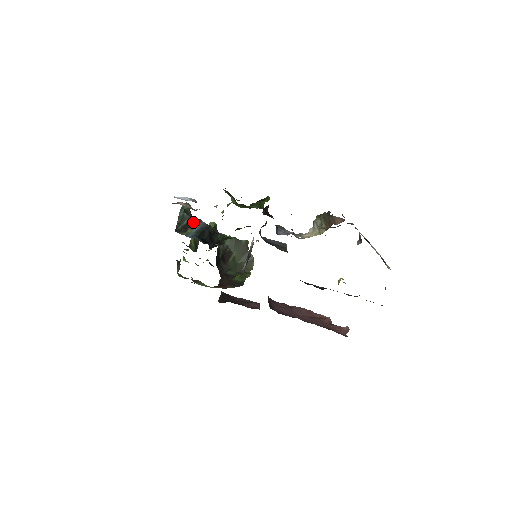
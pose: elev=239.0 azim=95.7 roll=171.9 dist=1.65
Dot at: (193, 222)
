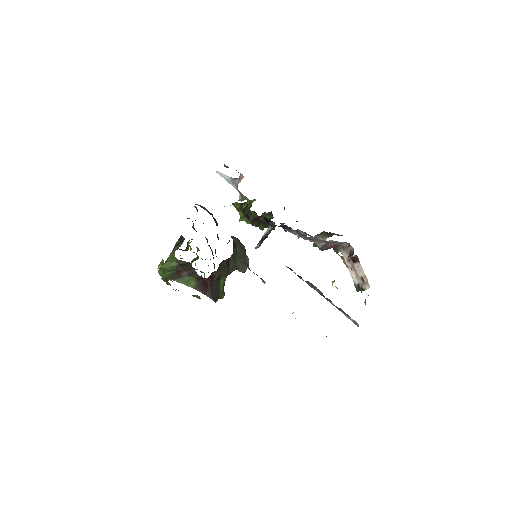
Dot at: (208, 211)
